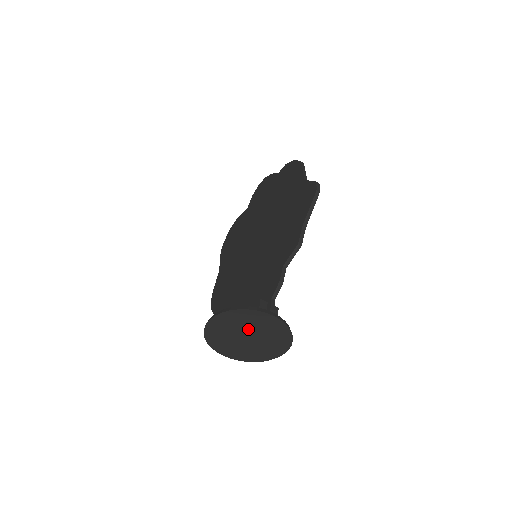
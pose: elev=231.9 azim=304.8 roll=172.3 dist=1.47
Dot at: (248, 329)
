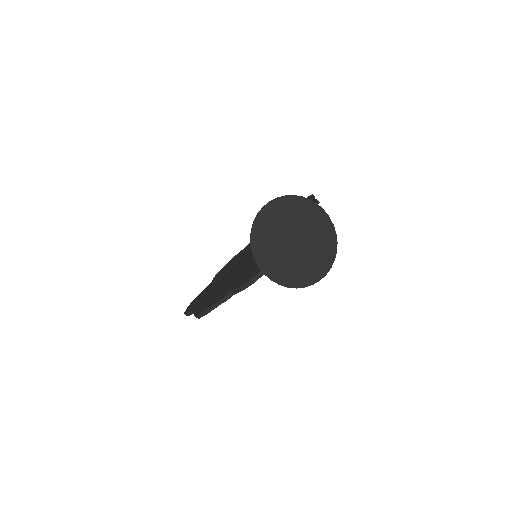
Dot at: (297, 227)
